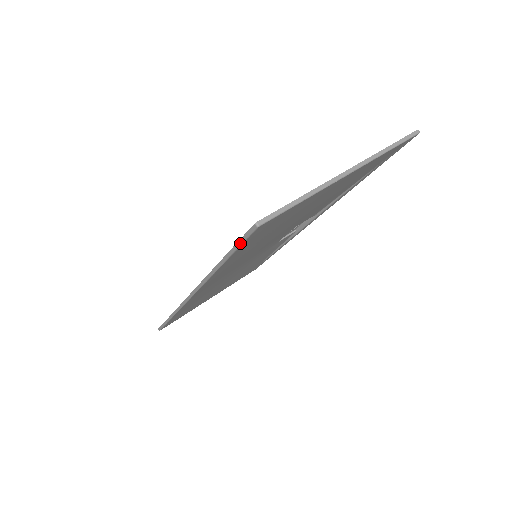
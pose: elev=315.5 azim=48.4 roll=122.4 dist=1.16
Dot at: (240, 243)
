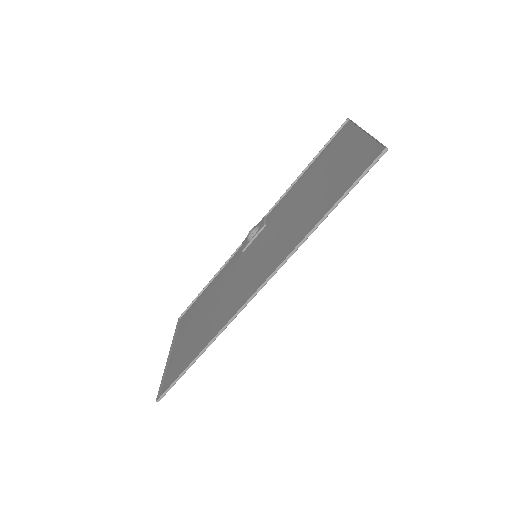
Dot at: (363, 176)
